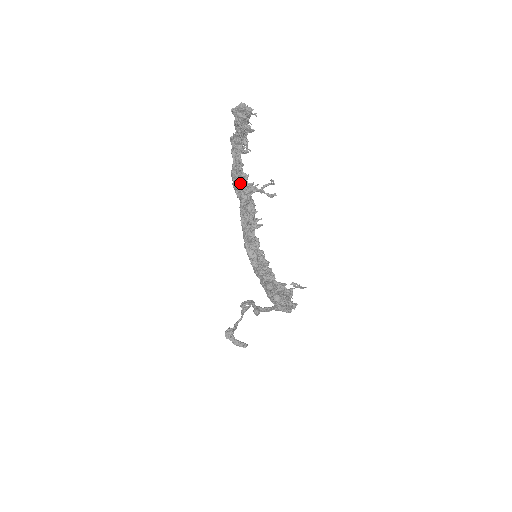
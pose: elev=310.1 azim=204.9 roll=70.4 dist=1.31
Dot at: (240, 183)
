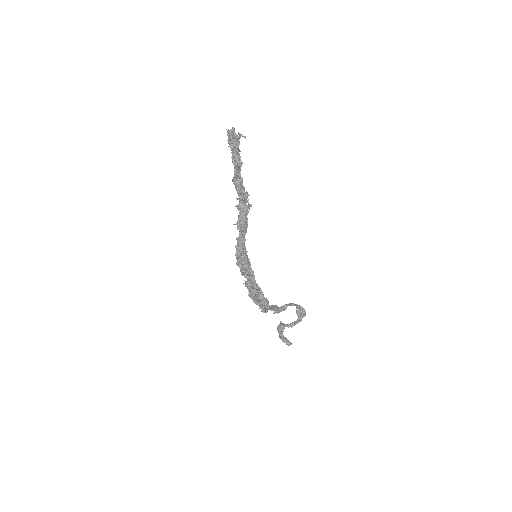
Dot at: (238, 191)
